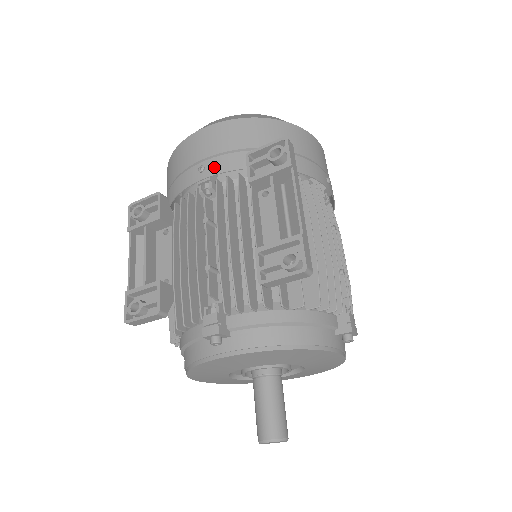
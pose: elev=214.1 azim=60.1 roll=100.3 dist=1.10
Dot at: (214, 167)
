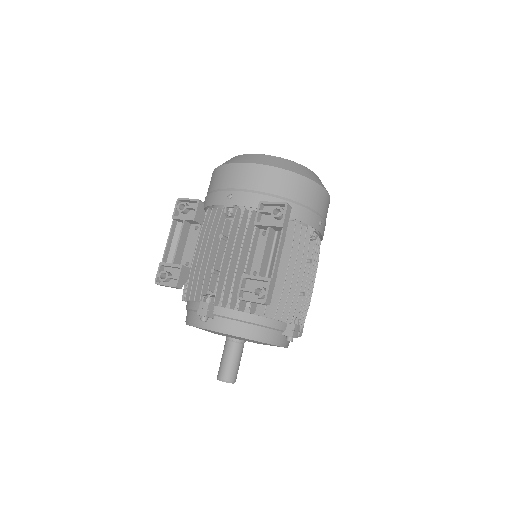
Dot at: (238, 199)
